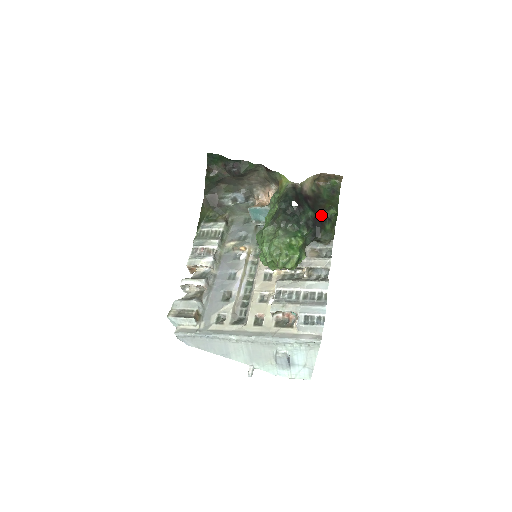
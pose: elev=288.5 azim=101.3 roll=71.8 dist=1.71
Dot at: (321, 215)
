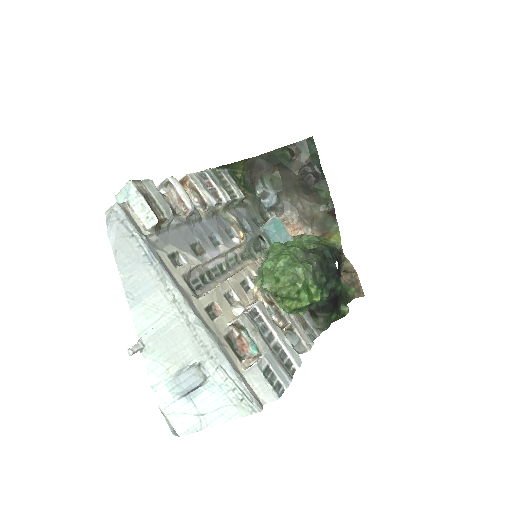
Dot at: (339, 300)
